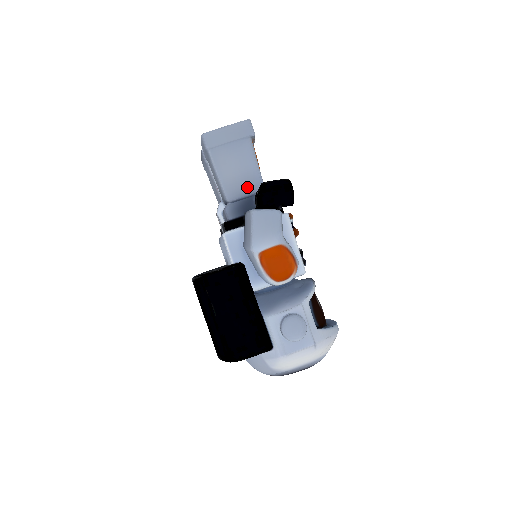
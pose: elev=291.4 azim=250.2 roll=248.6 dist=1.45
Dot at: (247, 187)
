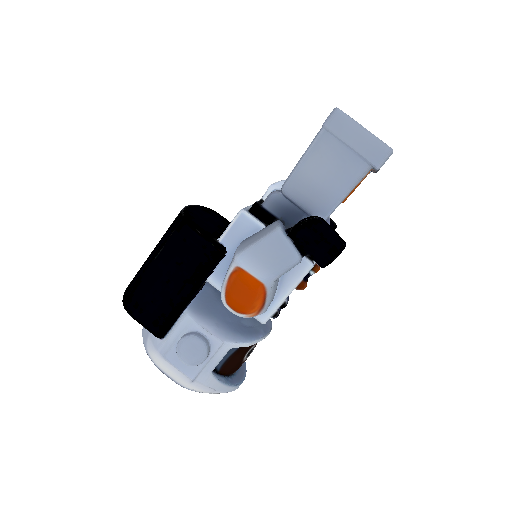
Dot at: (311, 201)
